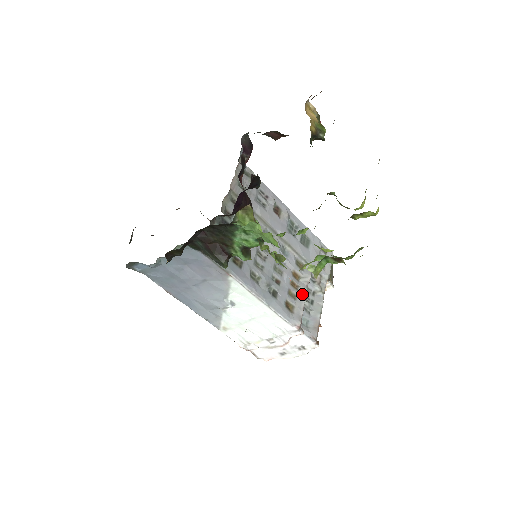
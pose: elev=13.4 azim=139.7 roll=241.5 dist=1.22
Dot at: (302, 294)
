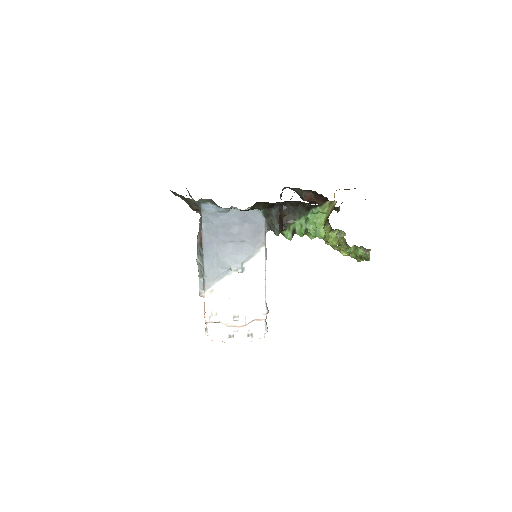
Dot at: occluded
